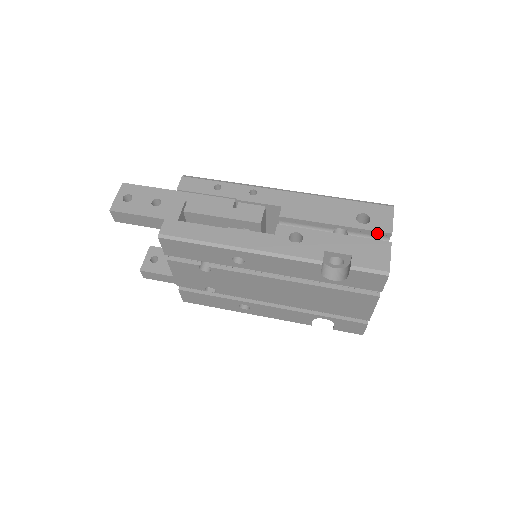
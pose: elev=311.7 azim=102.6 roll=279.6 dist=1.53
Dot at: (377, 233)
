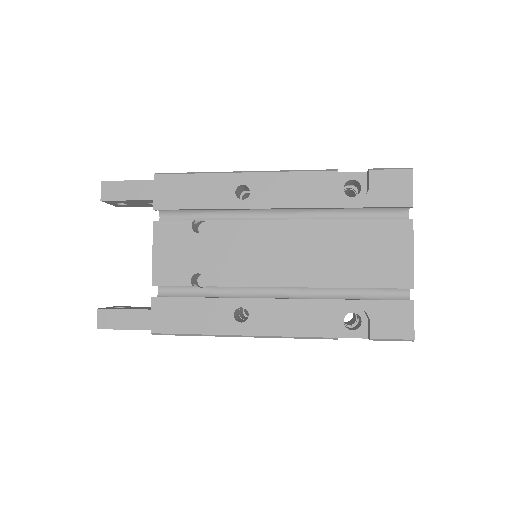
Dot at: occluded
